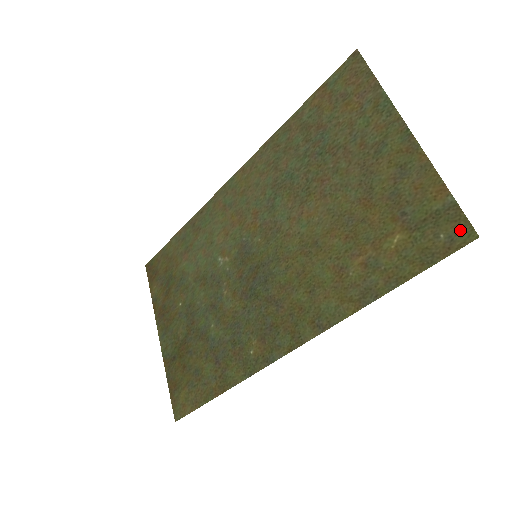
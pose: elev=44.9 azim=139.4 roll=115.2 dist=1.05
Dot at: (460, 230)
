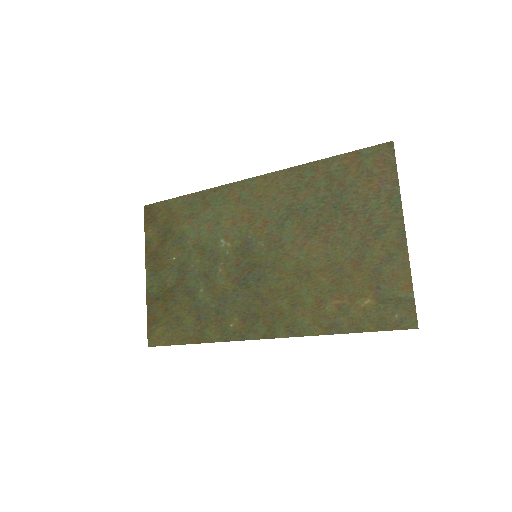
Dot at: (409, 318)
